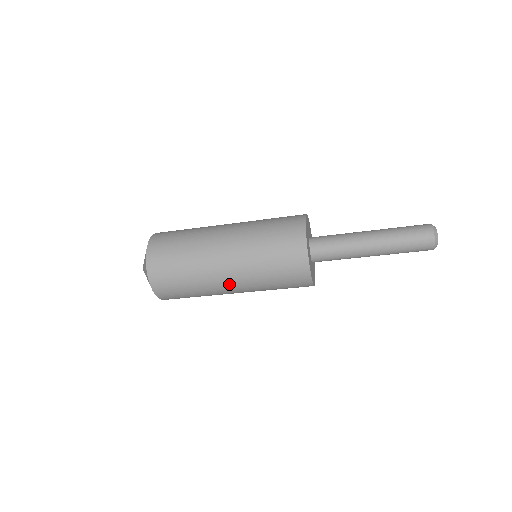
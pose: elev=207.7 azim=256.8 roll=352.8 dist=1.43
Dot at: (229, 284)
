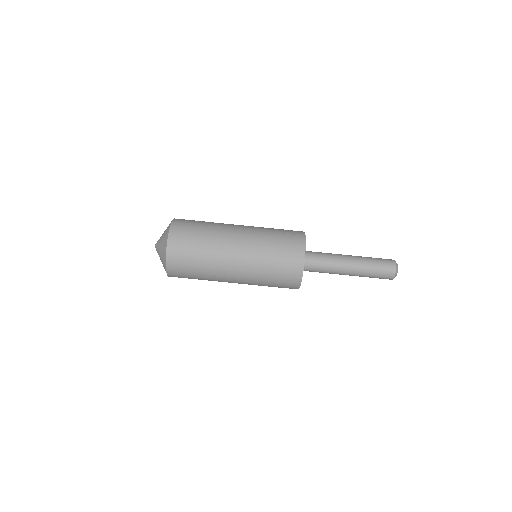
Dot at: (234, 275)
